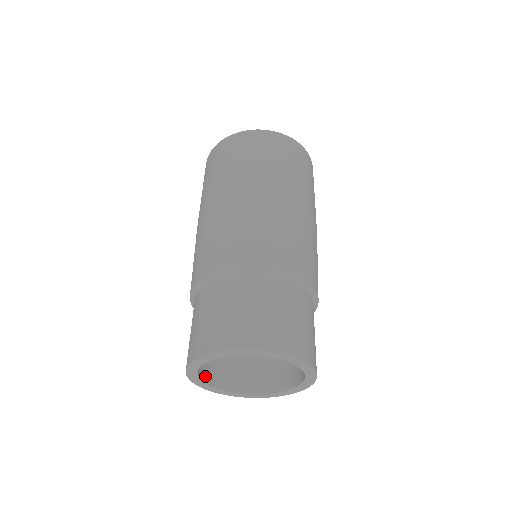
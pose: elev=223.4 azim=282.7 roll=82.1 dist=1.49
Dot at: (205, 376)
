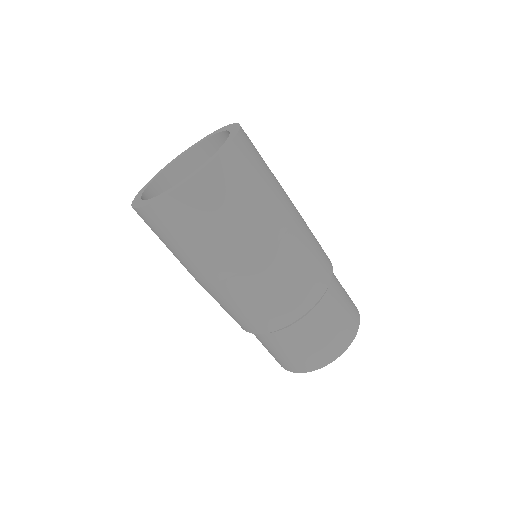
Dot at: occluded
